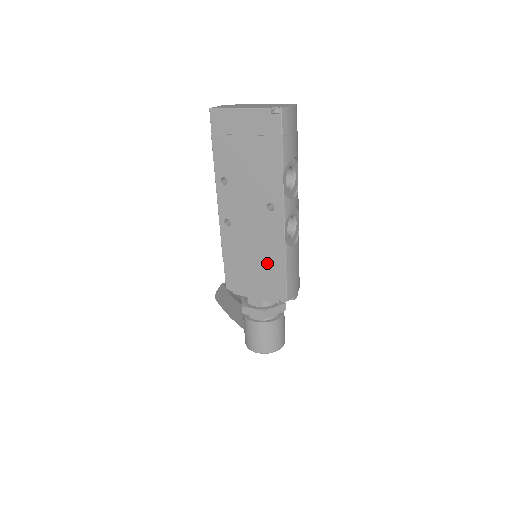
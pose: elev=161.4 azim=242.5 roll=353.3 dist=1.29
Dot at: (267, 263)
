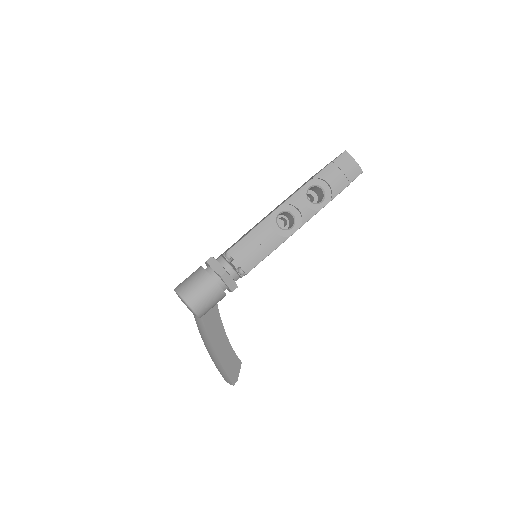
Dot at: occluded
